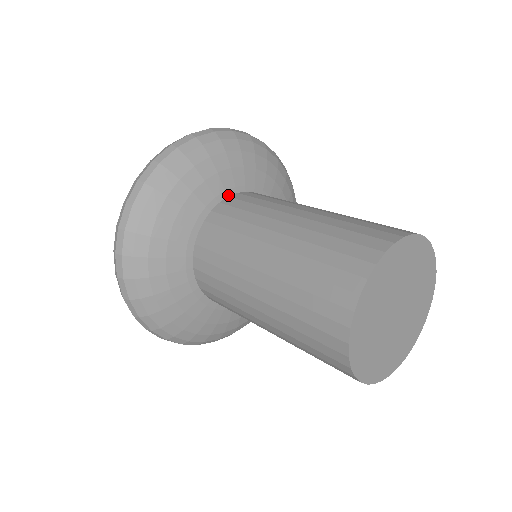
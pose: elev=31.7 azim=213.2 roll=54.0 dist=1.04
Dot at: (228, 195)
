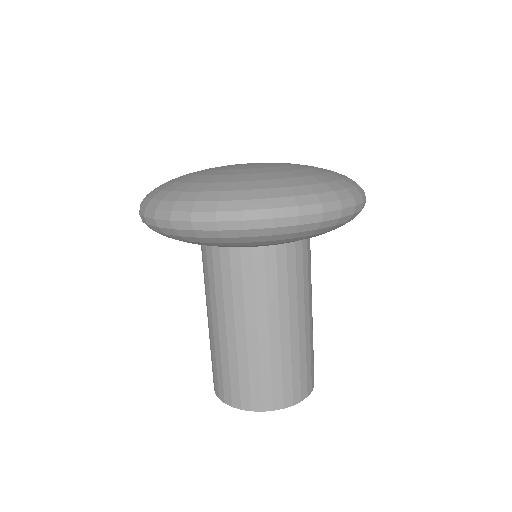
Dot at: occluded
